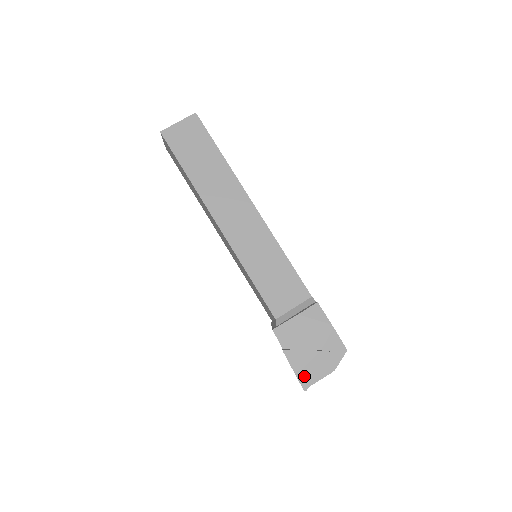
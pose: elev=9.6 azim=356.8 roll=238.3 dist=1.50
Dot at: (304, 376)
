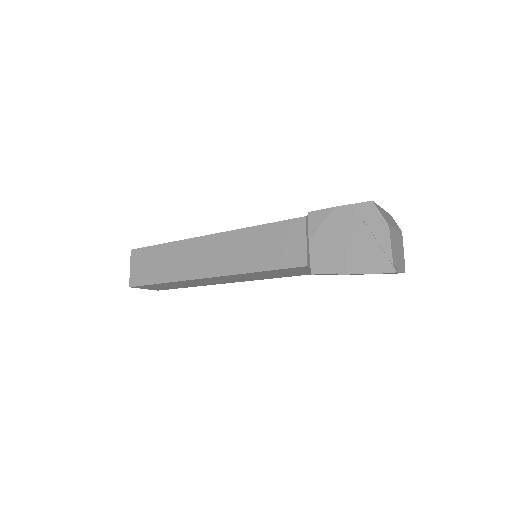
Dot at: (377, 265)
